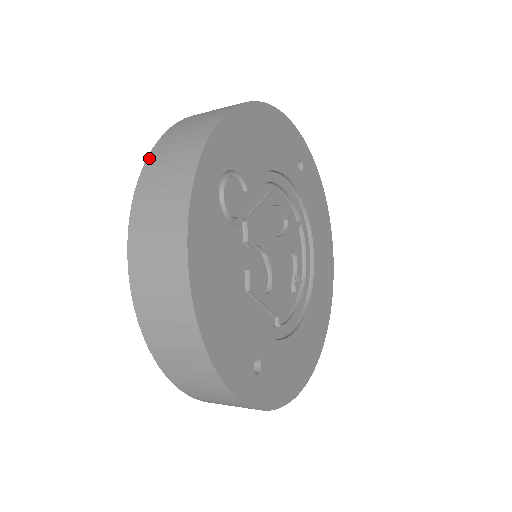
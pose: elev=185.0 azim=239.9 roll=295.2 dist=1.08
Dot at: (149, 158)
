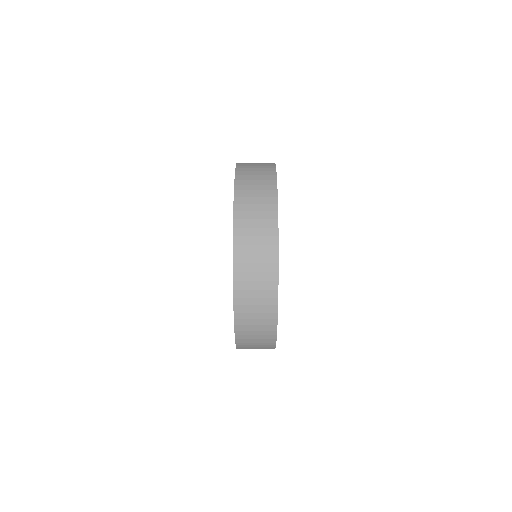
Dot at: (237, 175)
